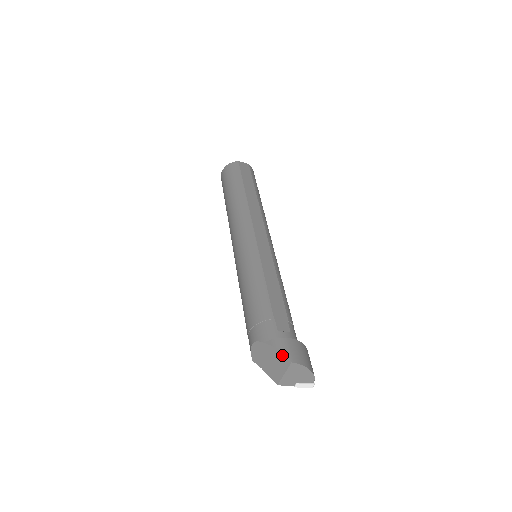
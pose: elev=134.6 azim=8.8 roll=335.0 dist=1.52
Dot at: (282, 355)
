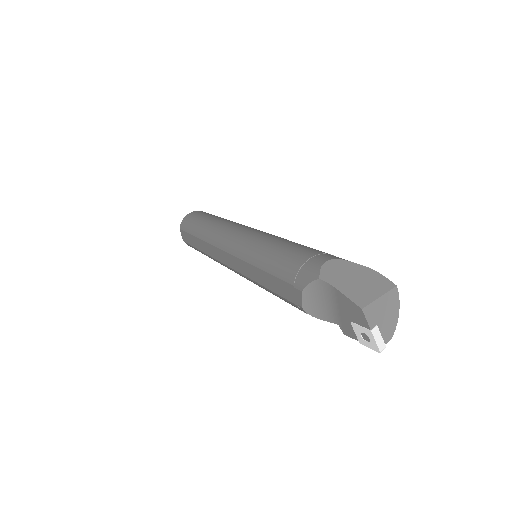
Dot at: (382, 276)
